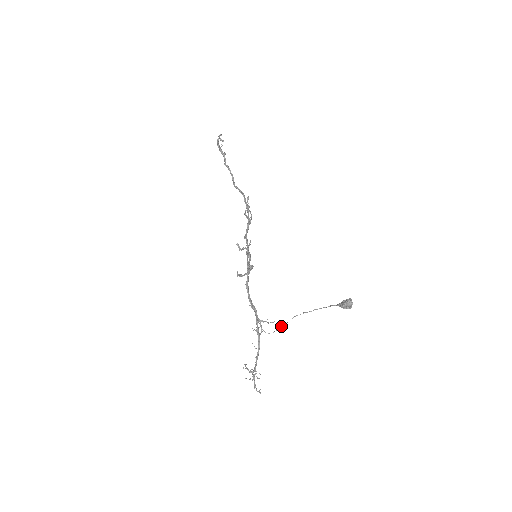
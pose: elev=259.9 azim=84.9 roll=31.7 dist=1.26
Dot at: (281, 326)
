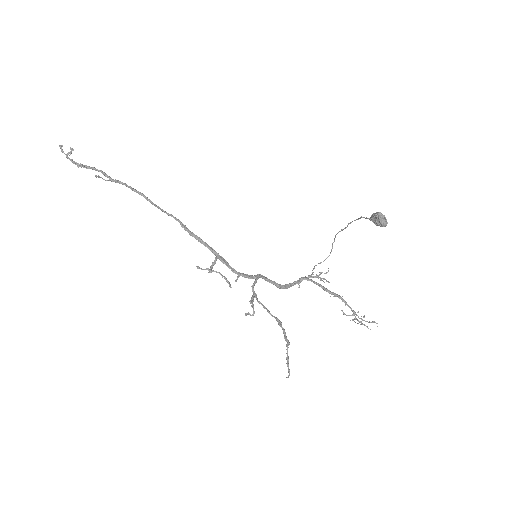
Dot at: (332, 245)
